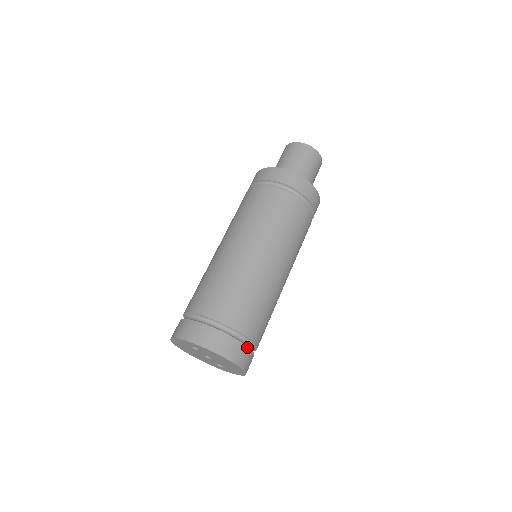
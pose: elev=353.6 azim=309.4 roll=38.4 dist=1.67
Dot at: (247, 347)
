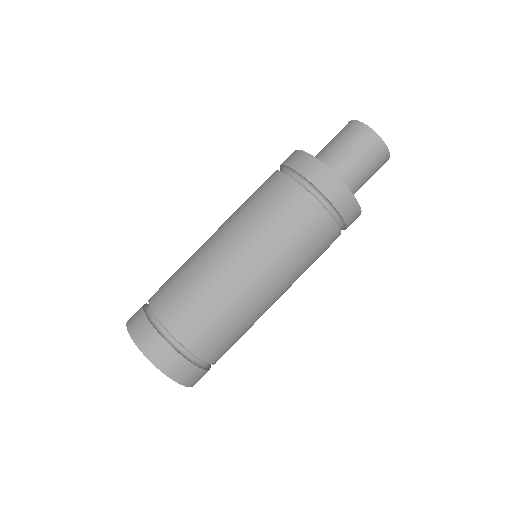
Dot at: (198, 368)
